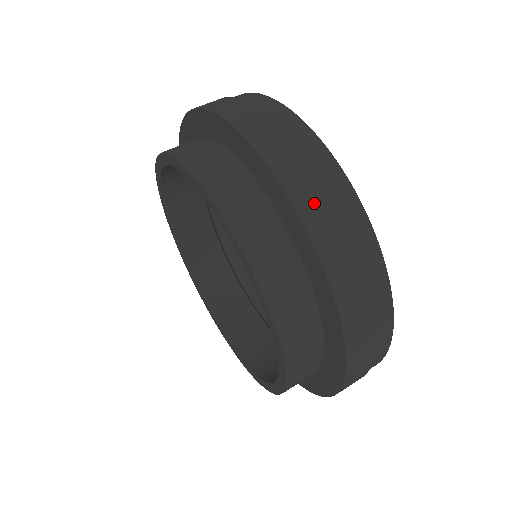
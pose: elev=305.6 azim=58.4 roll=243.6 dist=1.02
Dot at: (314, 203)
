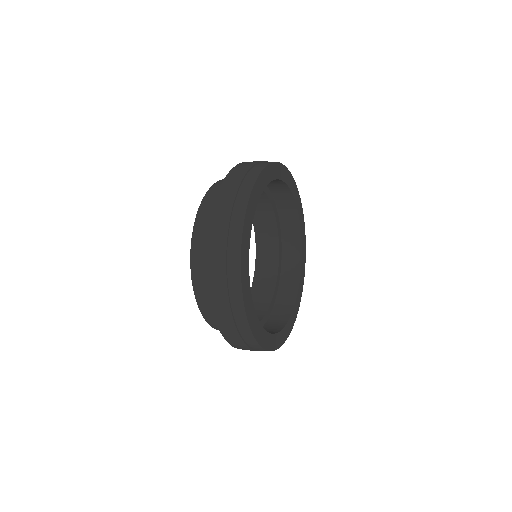
Dot at: (217, 244)
